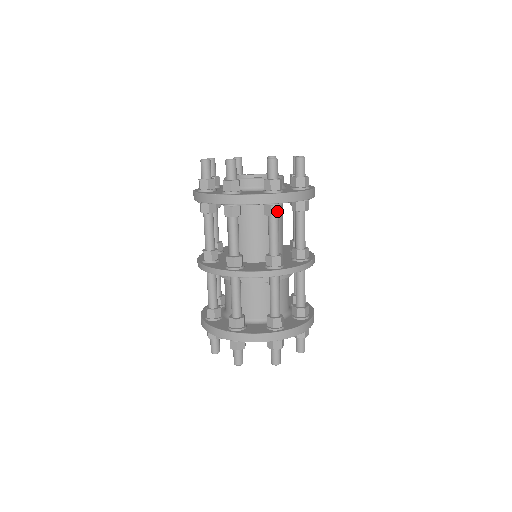
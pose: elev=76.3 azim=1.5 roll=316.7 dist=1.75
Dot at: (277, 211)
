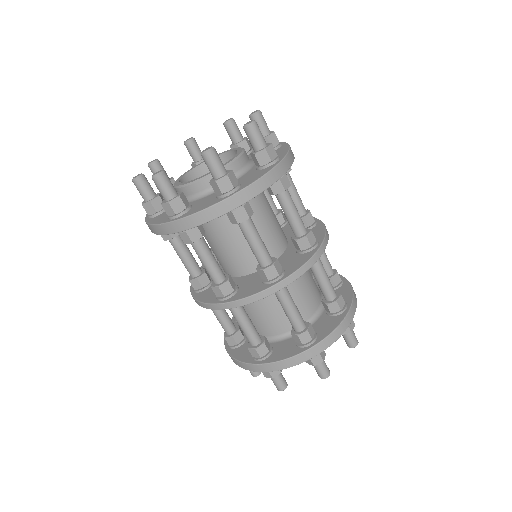
Dot at: (243, 215)
